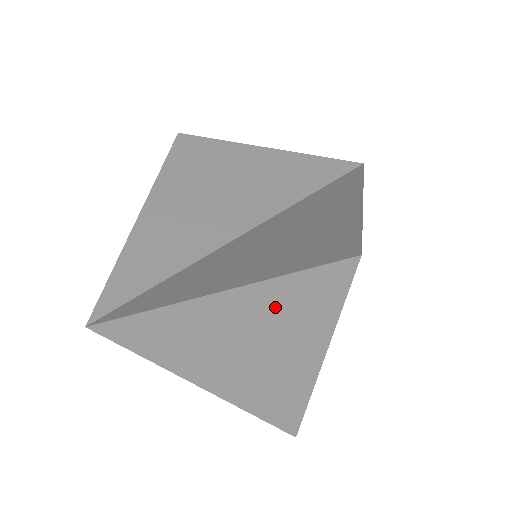
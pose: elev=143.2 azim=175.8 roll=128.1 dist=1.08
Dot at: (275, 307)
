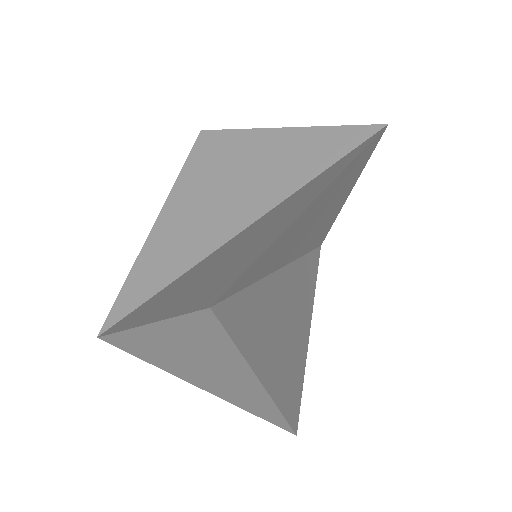
Dot at: (188, 339)
